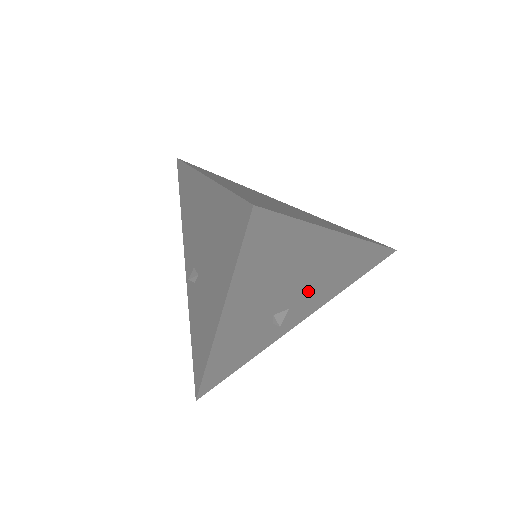
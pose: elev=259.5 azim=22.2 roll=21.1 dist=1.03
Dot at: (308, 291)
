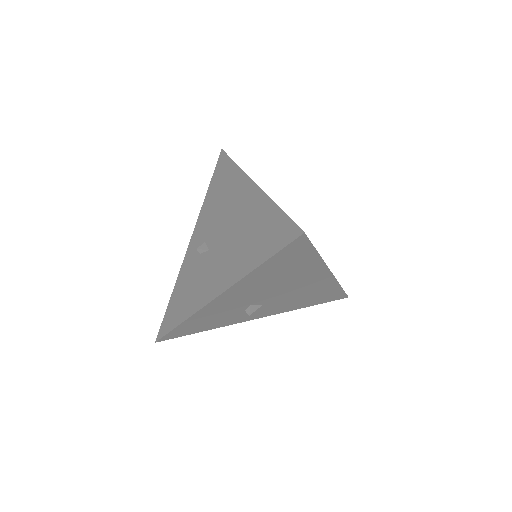
Dot at: (282, 299)
